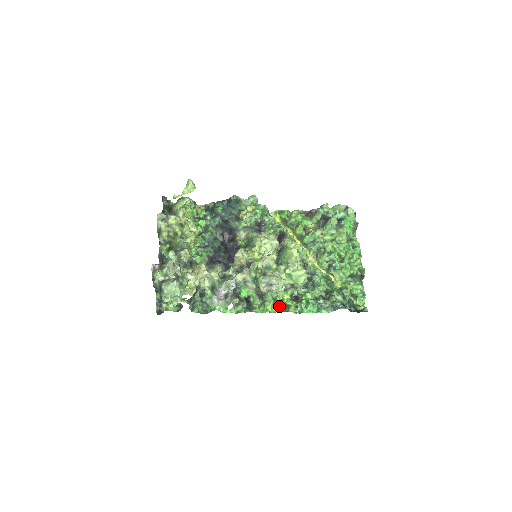
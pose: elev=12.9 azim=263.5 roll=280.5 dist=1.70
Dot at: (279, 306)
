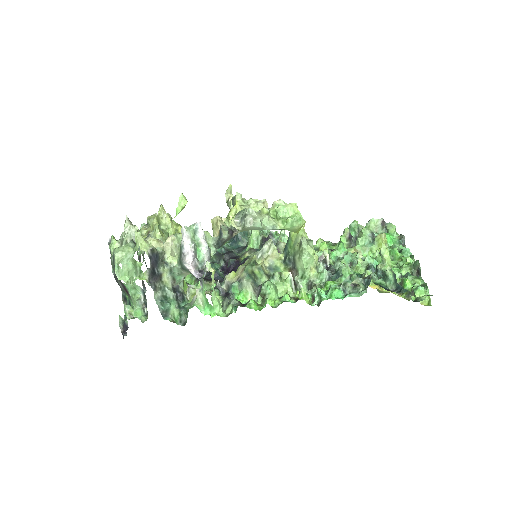
Dot at: (284, 295)
